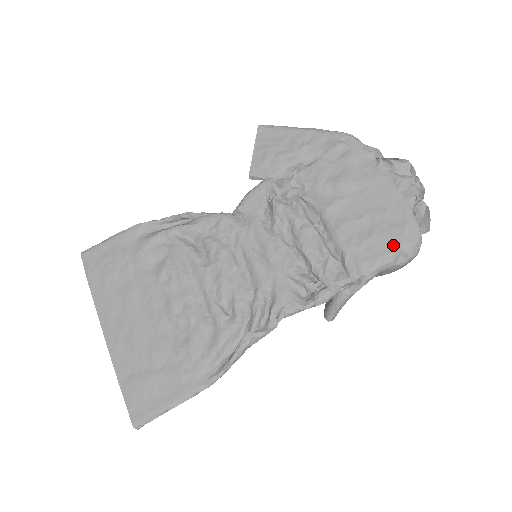
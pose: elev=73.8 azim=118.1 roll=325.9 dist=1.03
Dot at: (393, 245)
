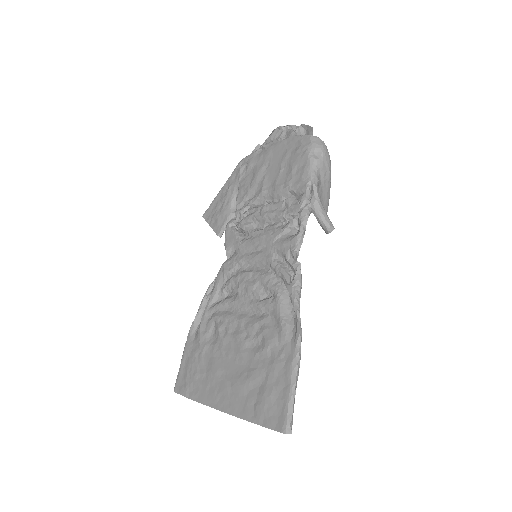
Dot at: (305, 154)
